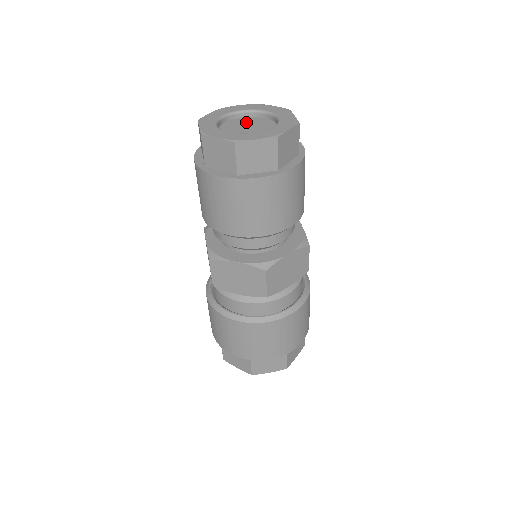
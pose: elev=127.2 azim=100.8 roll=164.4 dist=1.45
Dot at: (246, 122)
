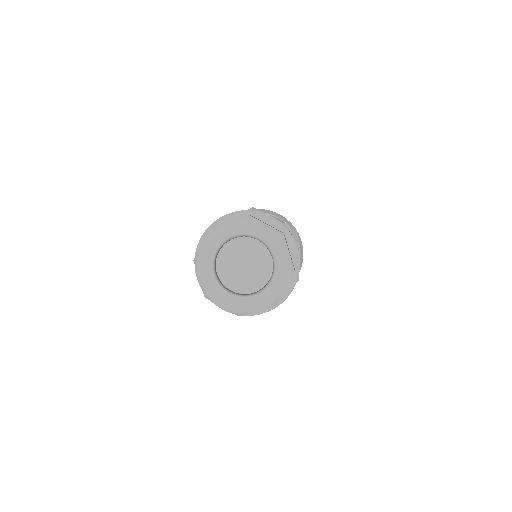
Dot at: (232, 258)
